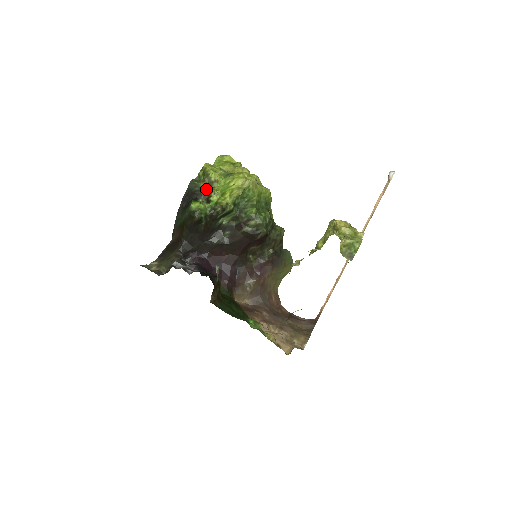
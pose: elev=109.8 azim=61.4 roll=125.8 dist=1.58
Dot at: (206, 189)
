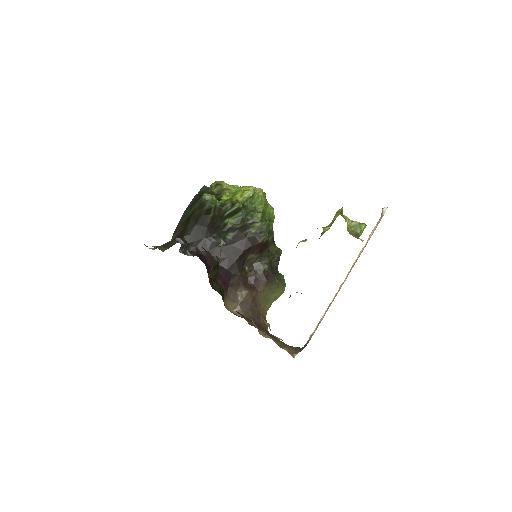
Dot at: (217, 194)
